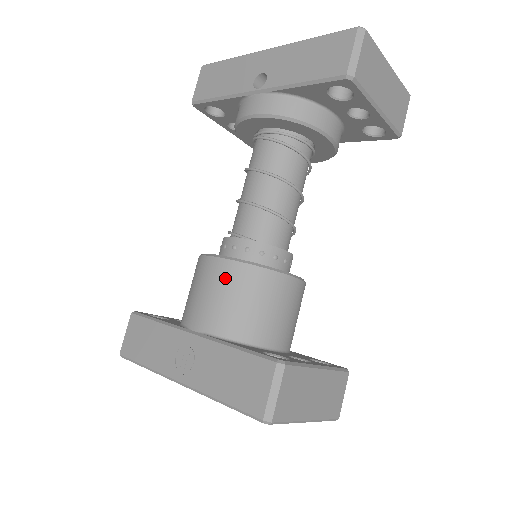
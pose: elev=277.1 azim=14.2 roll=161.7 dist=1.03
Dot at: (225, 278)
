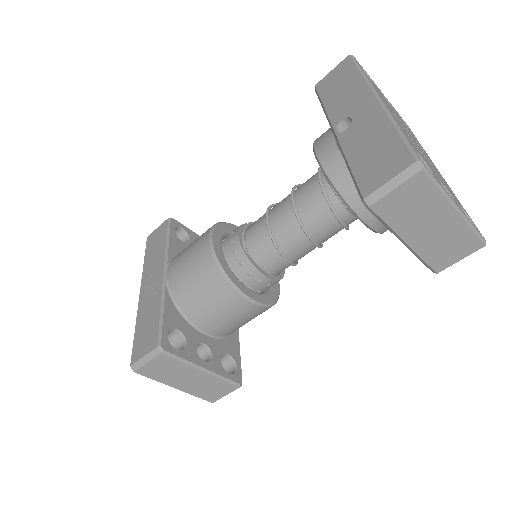
Dot at: (200, 260)
